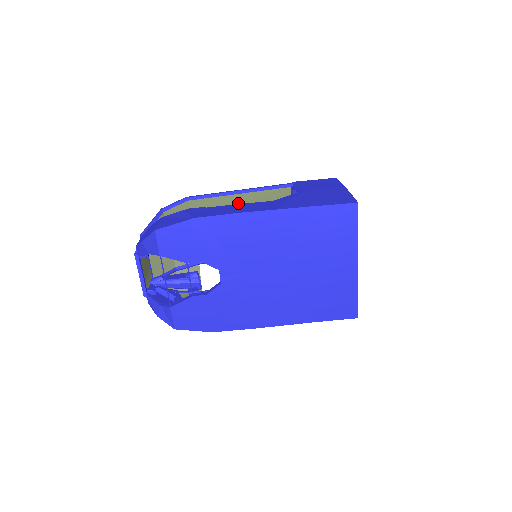
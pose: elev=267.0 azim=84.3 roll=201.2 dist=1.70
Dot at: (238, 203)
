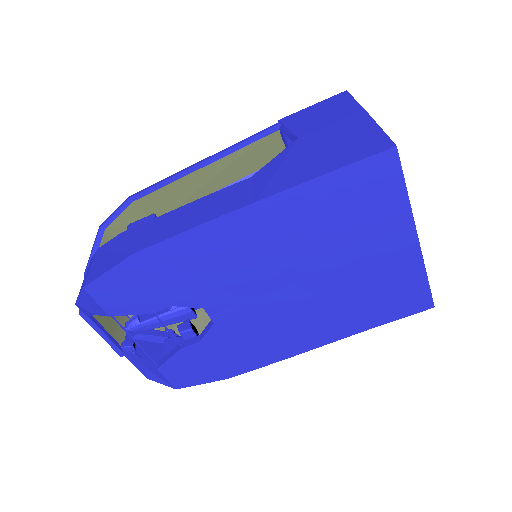
Dot at: (208, 178)
